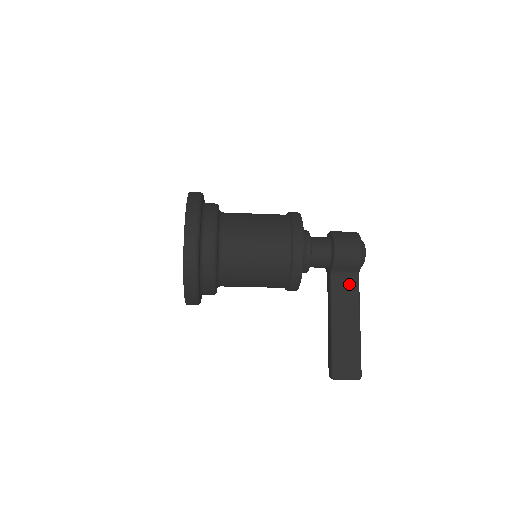
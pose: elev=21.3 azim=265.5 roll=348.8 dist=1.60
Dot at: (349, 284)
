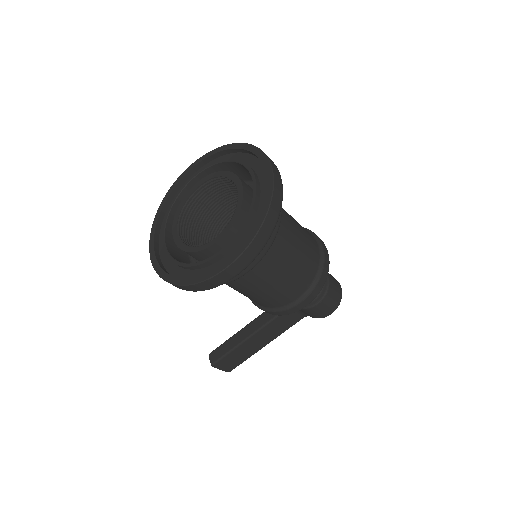
Dot at: (293, 319)
